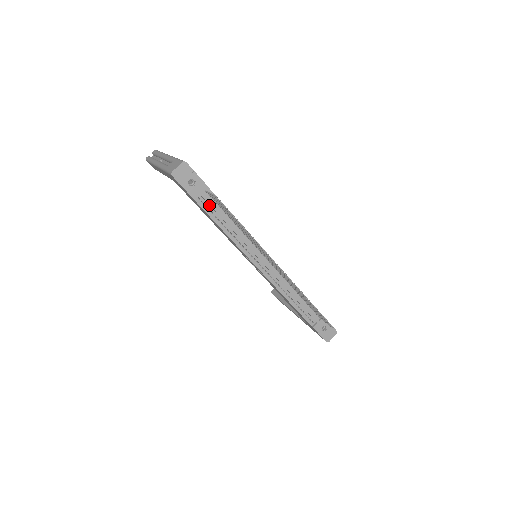
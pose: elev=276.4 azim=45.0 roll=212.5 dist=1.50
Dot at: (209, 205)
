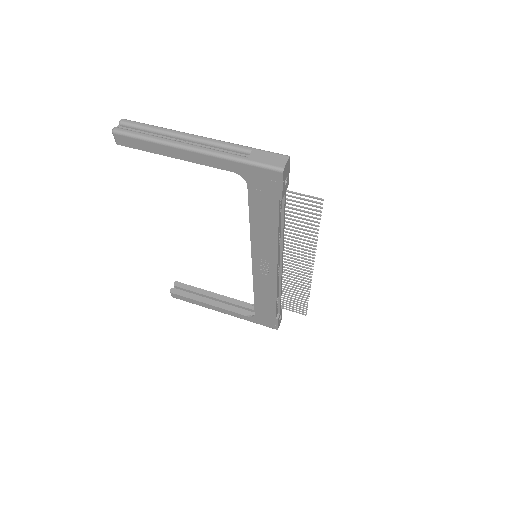
Dot at: (281, 206)
